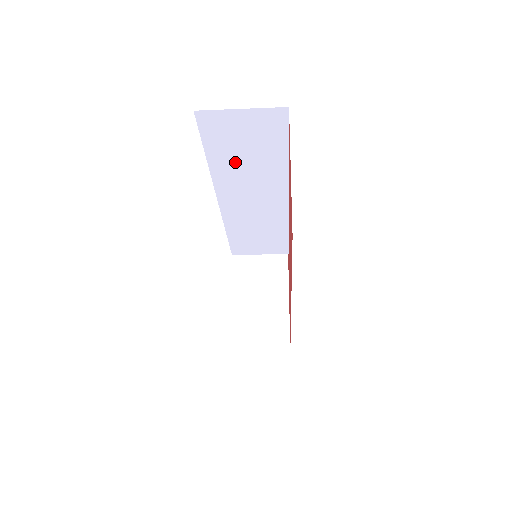
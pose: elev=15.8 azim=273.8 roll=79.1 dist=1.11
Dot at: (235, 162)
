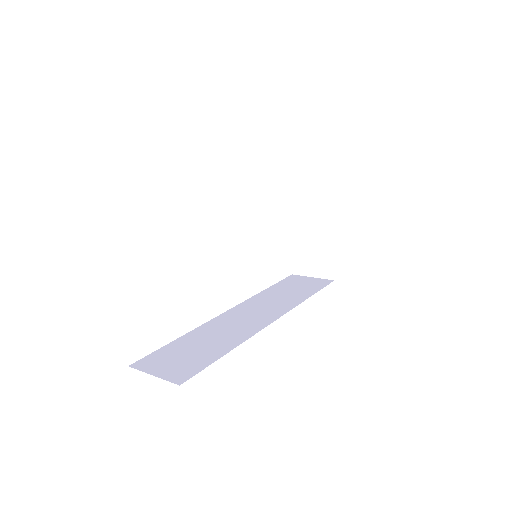
Dot at: occluded
